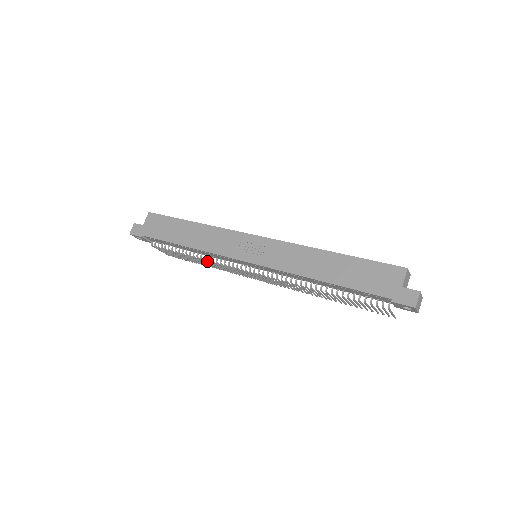
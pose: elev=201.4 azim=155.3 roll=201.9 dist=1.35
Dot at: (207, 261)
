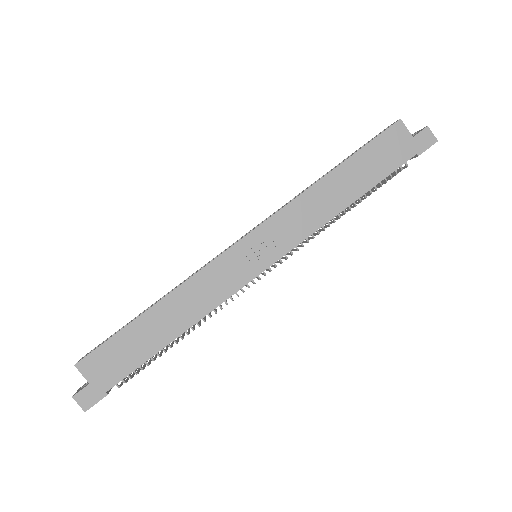
Dot at: (205, 321)
